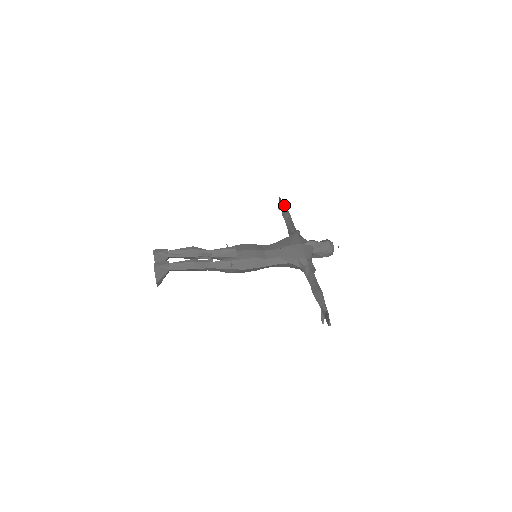
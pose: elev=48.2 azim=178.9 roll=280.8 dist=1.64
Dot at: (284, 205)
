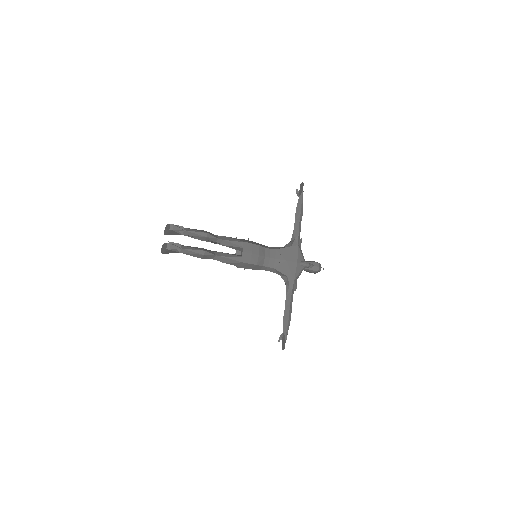
Dot at: occluded
